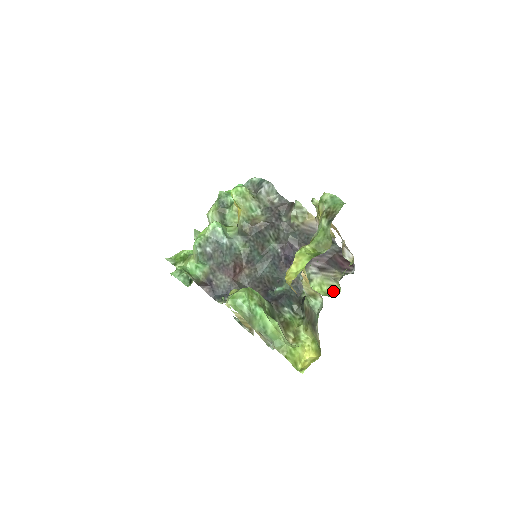
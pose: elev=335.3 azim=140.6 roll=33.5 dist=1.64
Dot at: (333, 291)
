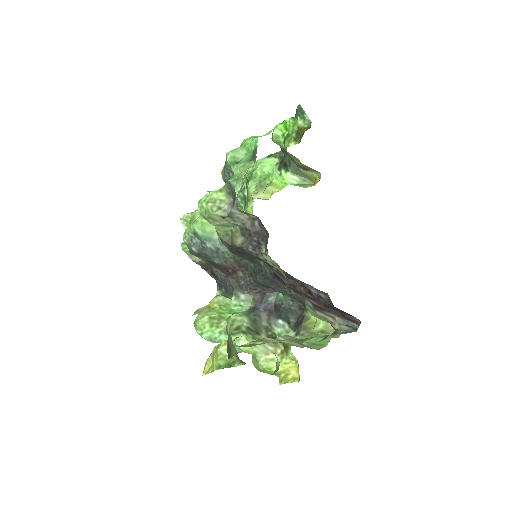
Dot at: occluded
